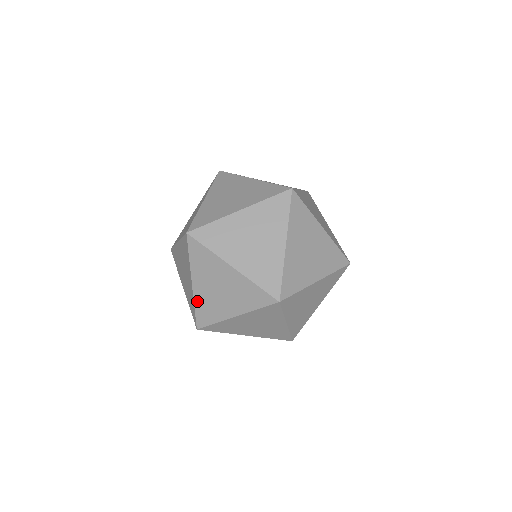
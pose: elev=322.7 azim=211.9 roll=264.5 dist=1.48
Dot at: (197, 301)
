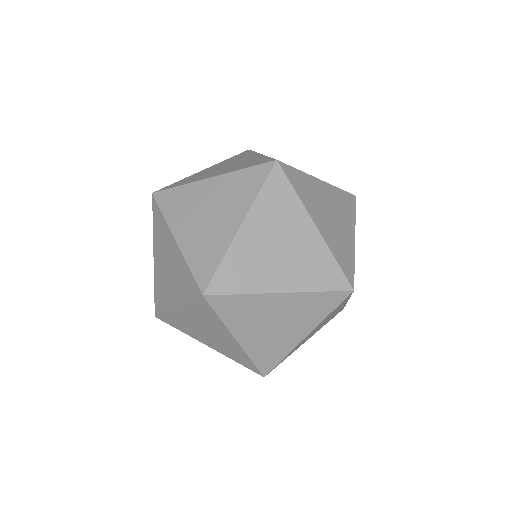
Dot at: (172, 314)
